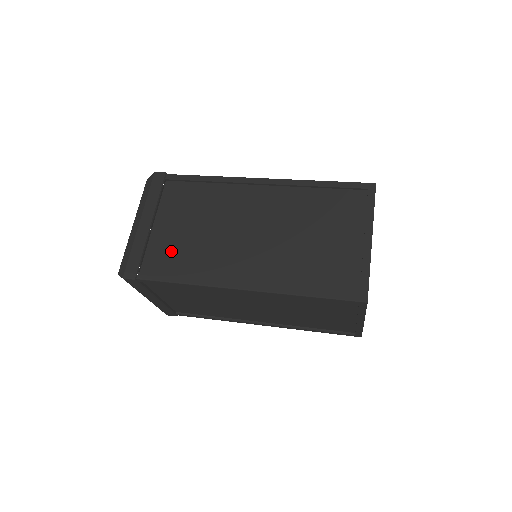
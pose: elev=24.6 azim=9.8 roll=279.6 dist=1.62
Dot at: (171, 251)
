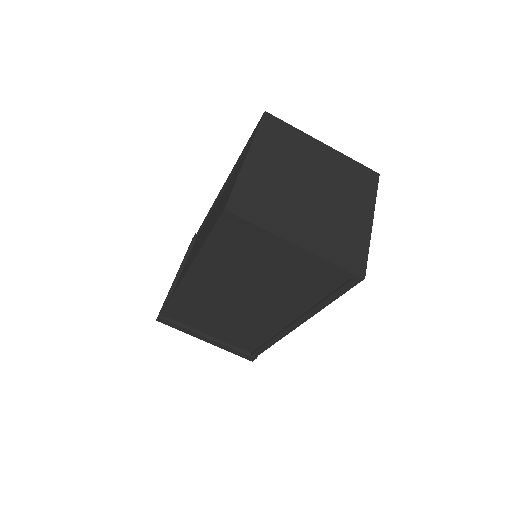
Dot at: (178, 282)
